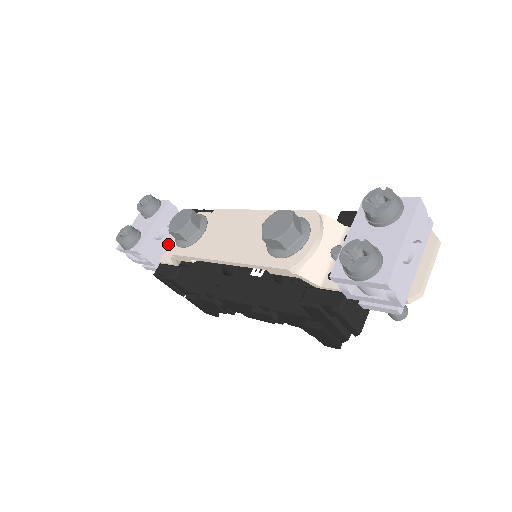
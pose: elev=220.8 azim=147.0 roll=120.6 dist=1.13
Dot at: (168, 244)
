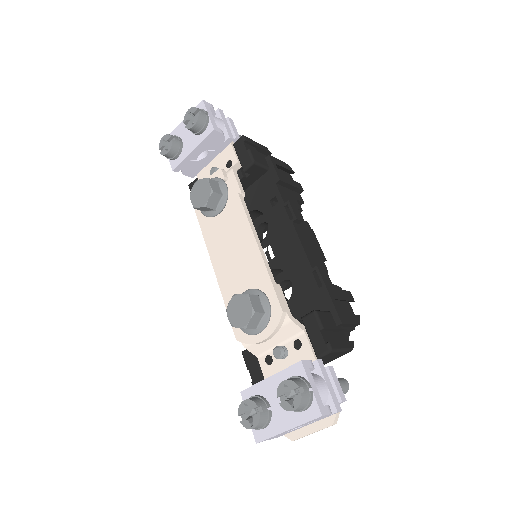
Dot at: (208, 162)
